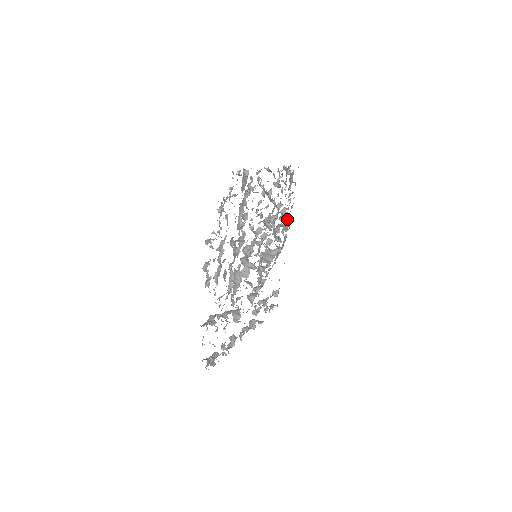
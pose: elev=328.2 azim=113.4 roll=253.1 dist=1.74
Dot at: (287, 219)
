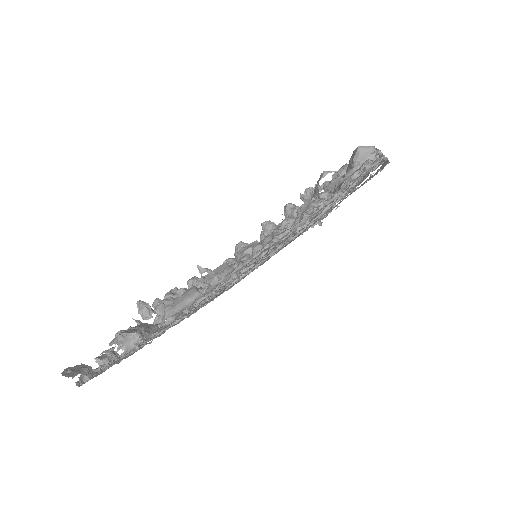
Dot at: occluded
